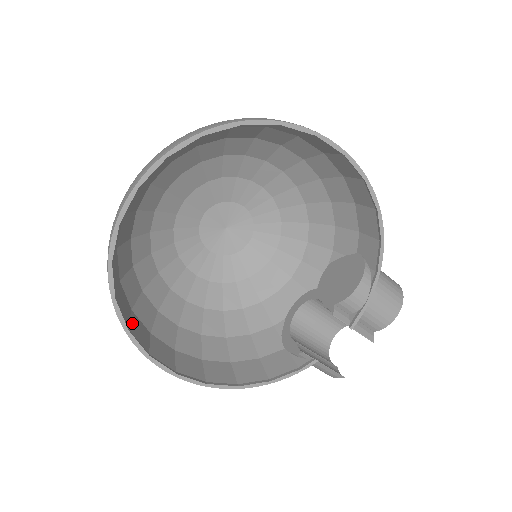
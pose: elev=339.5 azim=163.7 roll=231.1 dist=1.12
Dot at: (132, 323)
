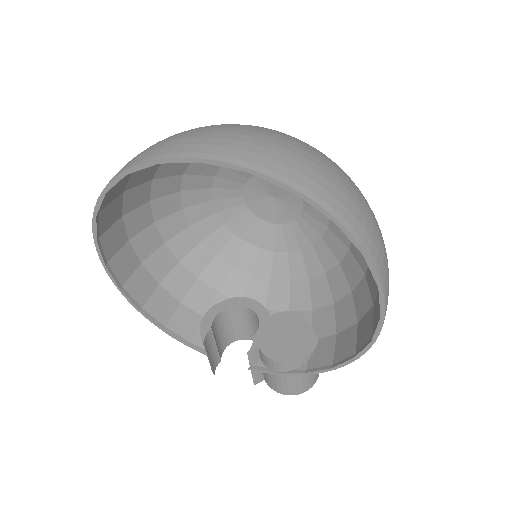
Dot at: (110, 206)
